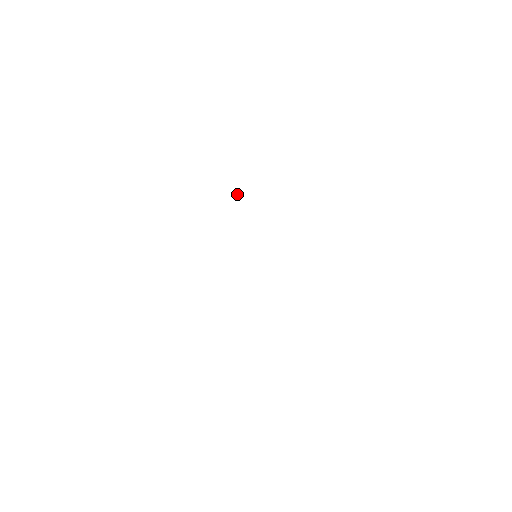
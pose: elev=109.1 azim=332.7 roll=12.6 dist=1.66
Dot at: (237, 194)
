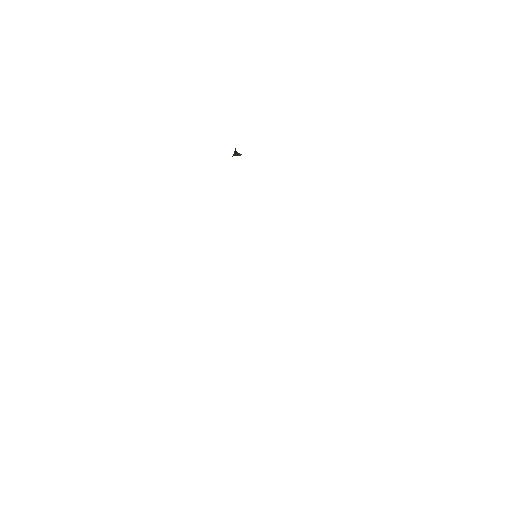
Dot at: (234, 155)
